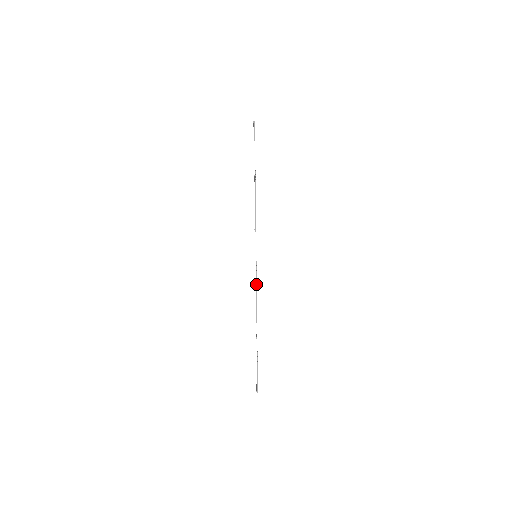
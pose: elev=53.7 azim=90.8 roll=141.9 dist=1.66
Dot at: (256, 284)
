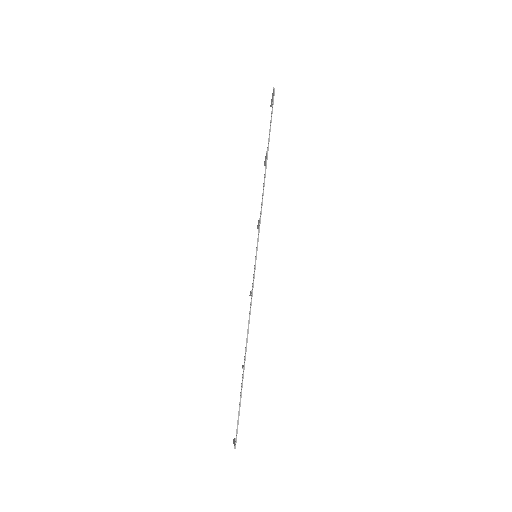
Dot at: (252, 292)
